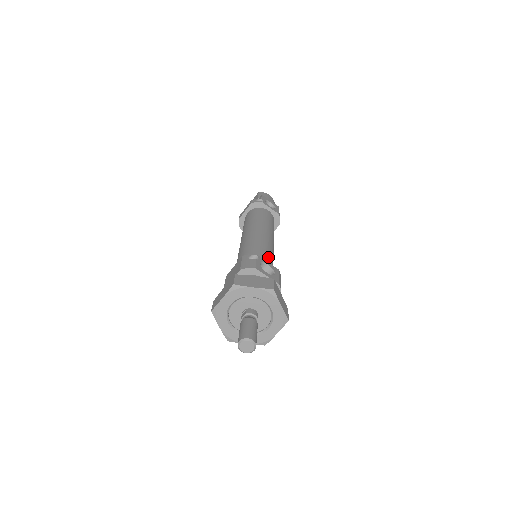
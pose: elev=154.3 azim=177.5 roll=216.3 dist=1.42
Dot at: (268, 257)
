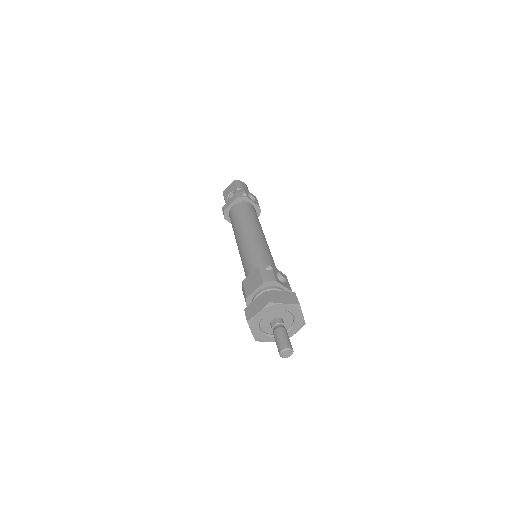
Dot at: (273, 262)
